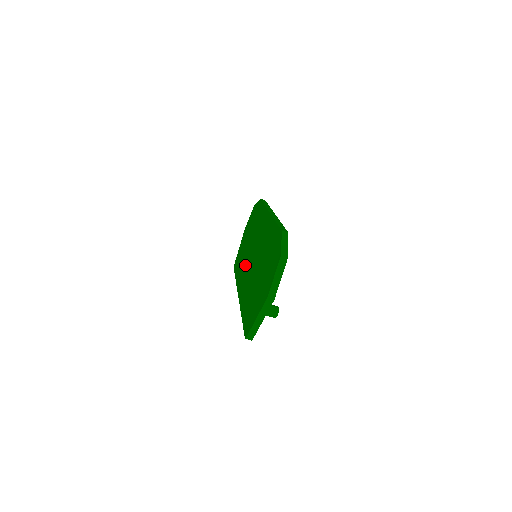
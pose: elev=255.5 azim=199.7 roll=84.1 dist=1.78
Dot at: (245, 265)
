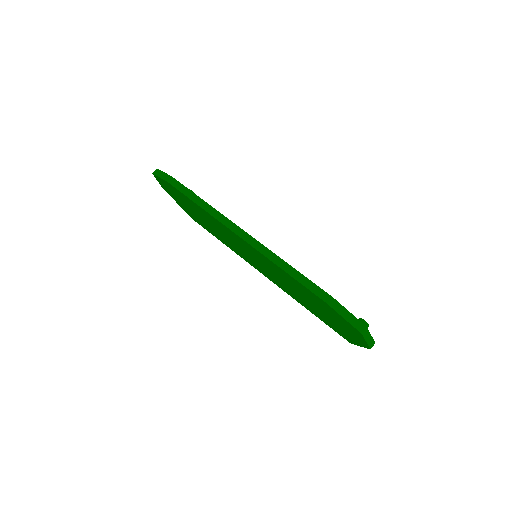
Dot at: occluded
